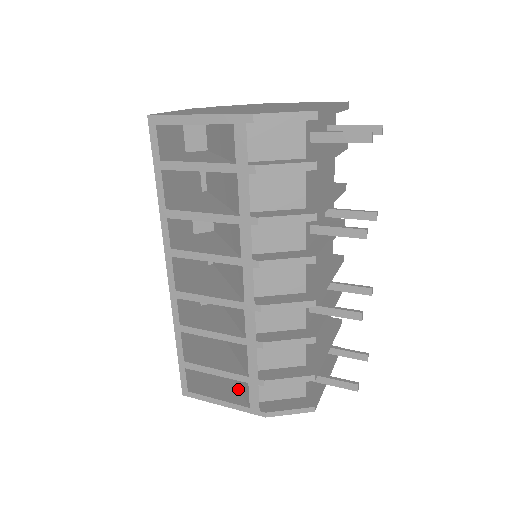
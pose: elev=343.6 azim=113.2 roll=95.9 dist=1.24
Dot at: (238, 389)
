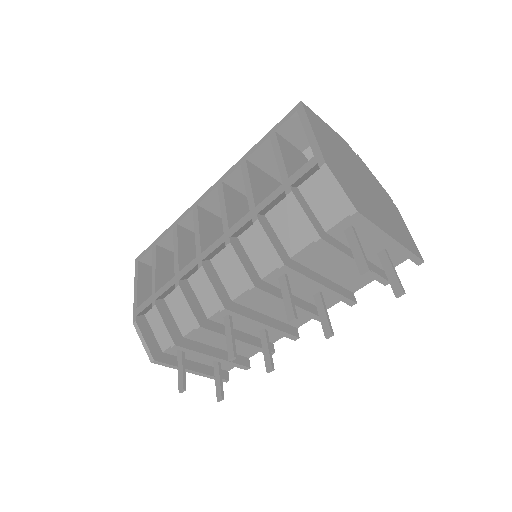
Dot at: occluded
